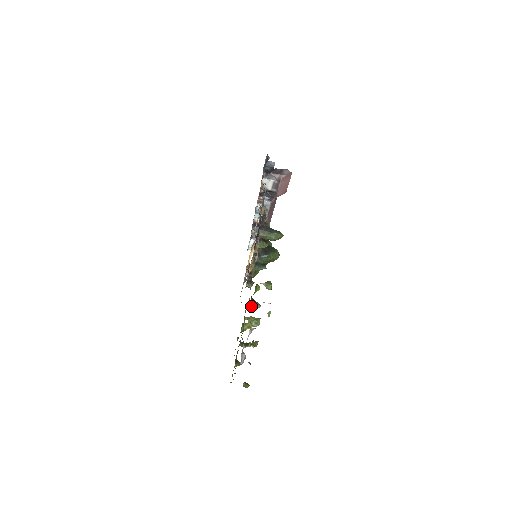
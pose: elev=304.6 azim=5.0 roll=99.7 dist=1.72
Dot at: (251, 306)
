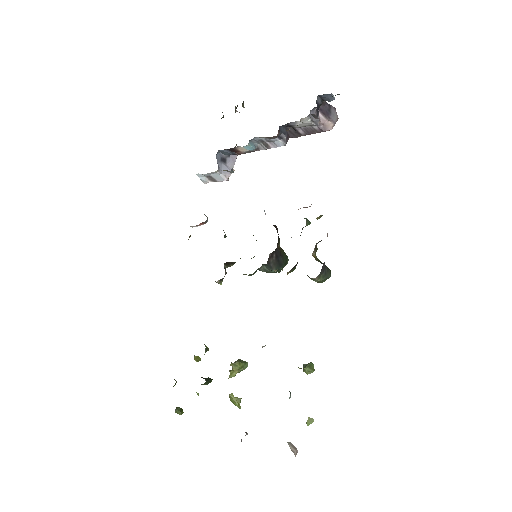
Dot at: occluded
